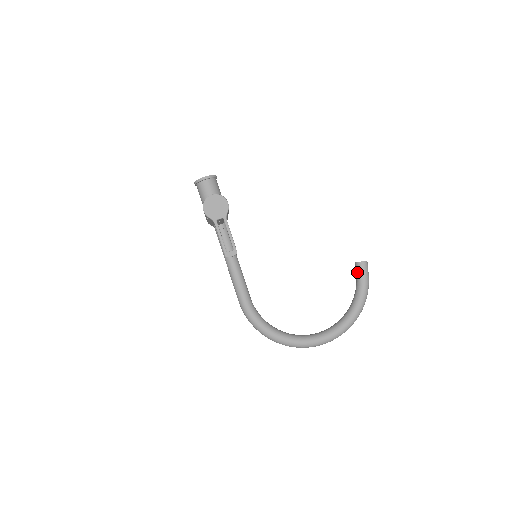
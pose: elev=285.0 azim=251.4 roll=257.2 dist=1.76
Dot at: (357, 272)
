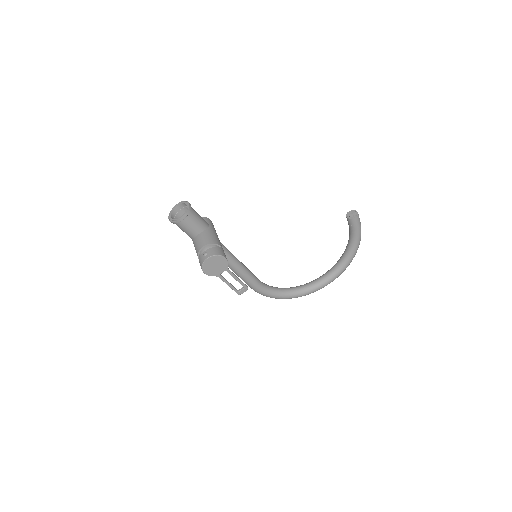
Dot at: (350, 226)
